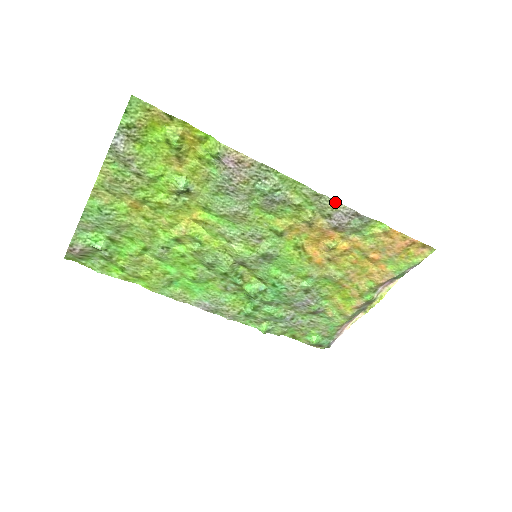
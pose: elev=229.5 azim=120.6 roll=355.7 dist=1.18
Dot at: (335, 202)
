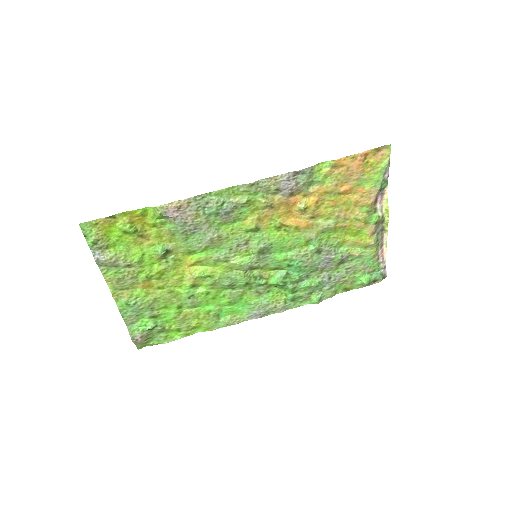
Dot at: (271, 178)
